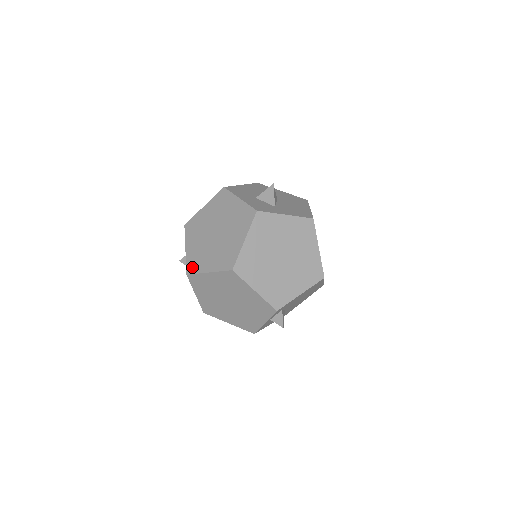
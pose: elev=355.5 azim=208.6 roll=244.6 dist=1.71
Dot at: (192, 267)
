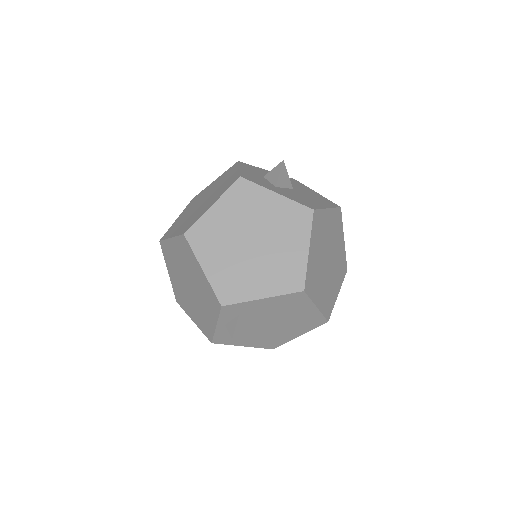
Dot at: (167, 234)
